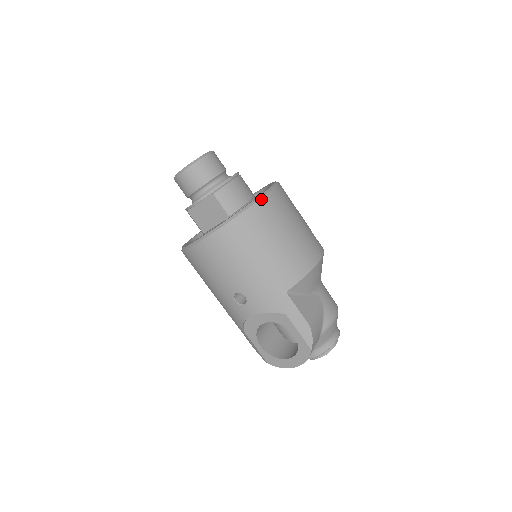
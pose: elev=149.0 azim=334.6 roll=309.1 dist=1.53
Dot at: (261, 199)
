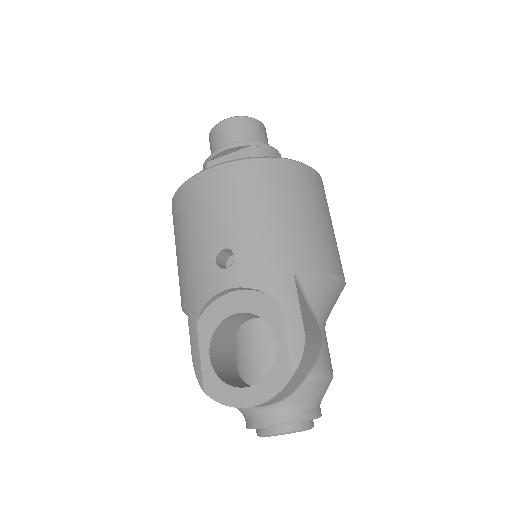
Dot at: (308, 166)
